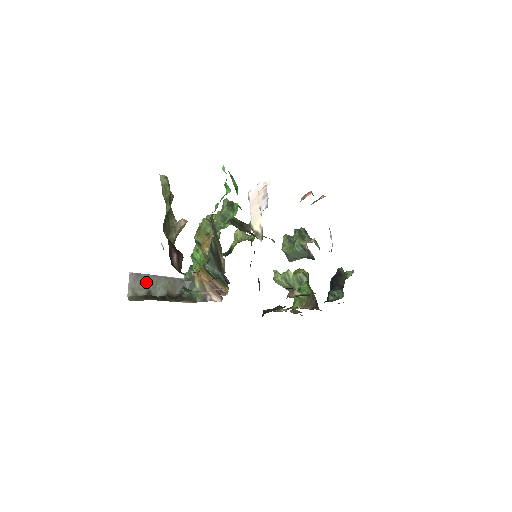
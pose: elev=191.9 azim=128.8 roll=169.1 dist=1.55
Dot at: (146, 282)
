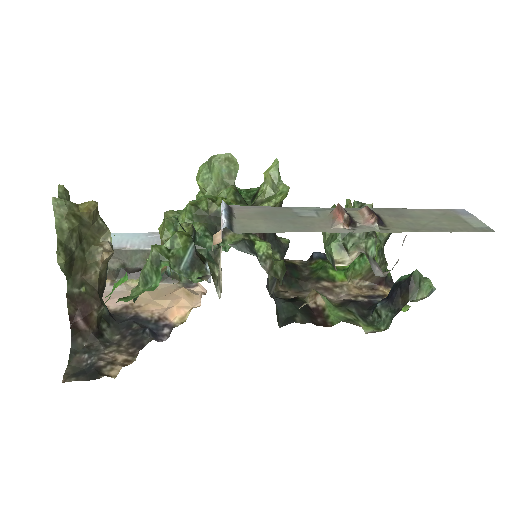
Dot at: (117, 256)
